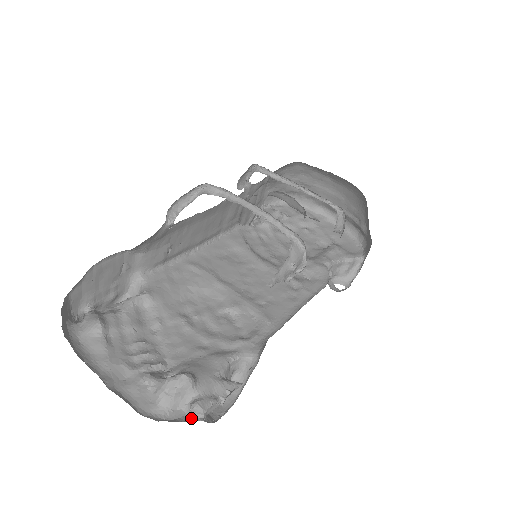
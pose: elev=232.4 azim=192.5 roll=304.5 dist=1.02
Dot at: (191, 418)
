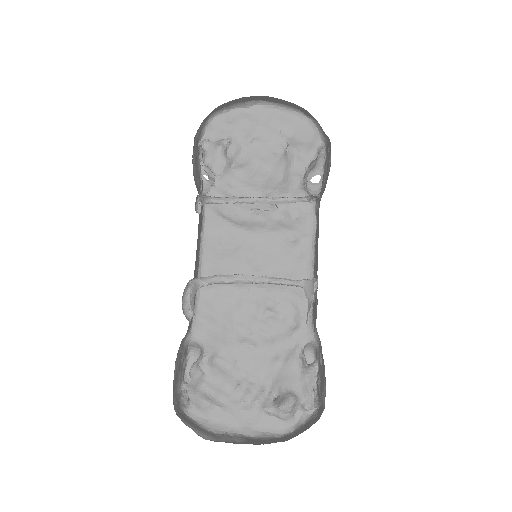
Dot at: (308, 413)
